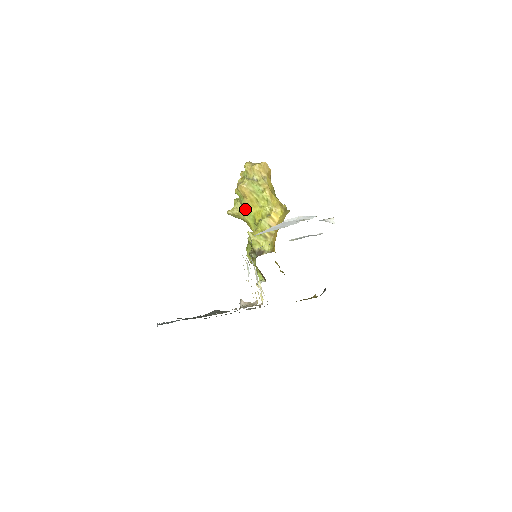
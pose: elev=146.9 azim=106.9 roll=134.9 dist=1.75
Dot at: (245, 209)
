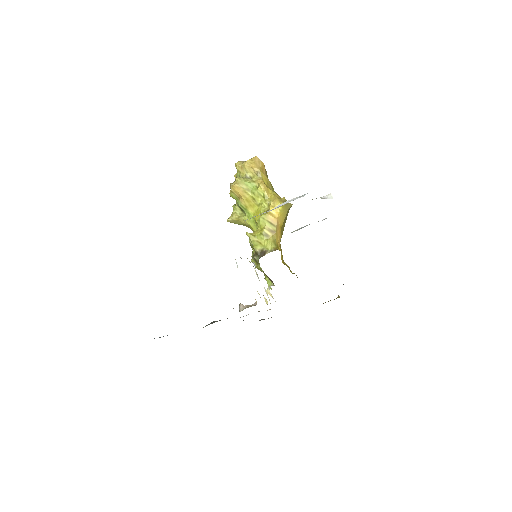
Dot at: (244, 212)
